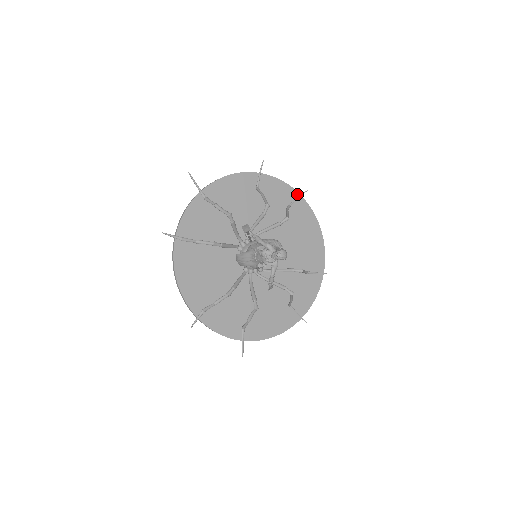
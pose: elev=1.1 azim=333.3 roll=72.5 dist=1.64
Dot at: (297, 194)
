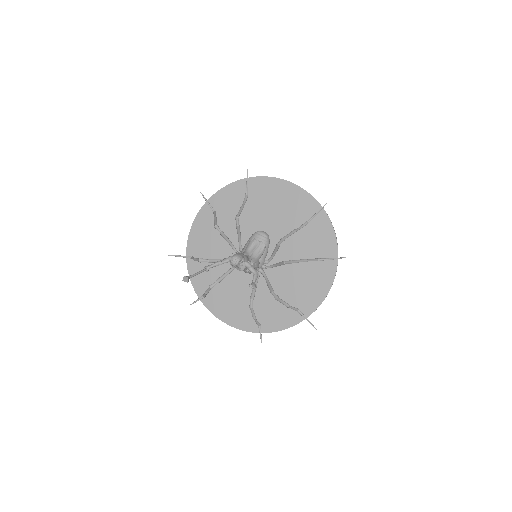
Dot at: (244, 181)
